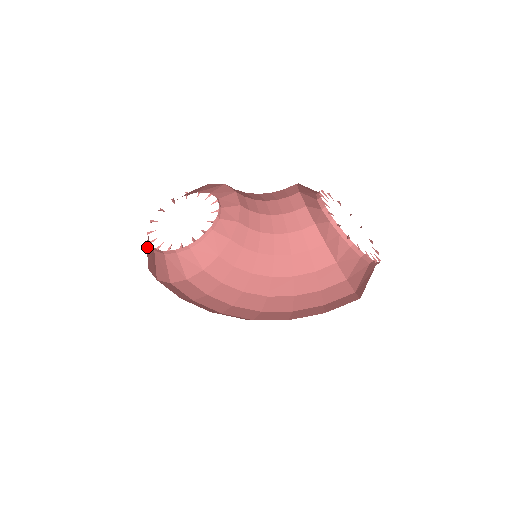
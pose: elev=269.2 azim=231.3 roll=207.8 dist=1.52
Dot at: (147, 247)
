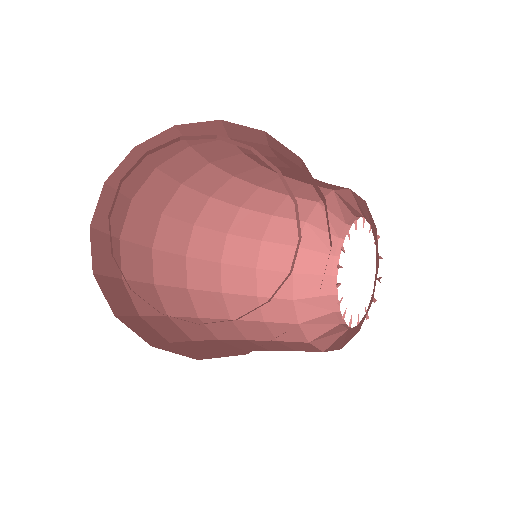
Dot at: occluded
